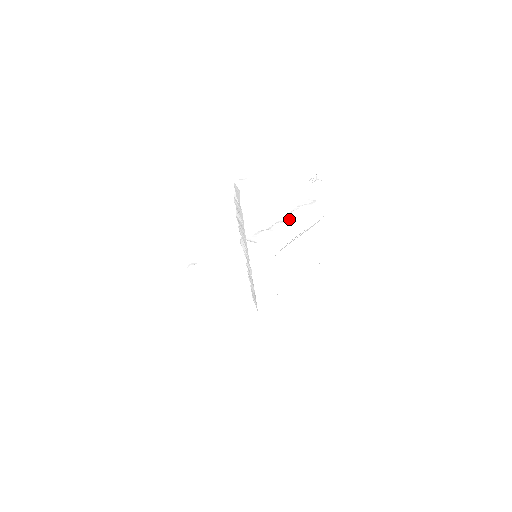
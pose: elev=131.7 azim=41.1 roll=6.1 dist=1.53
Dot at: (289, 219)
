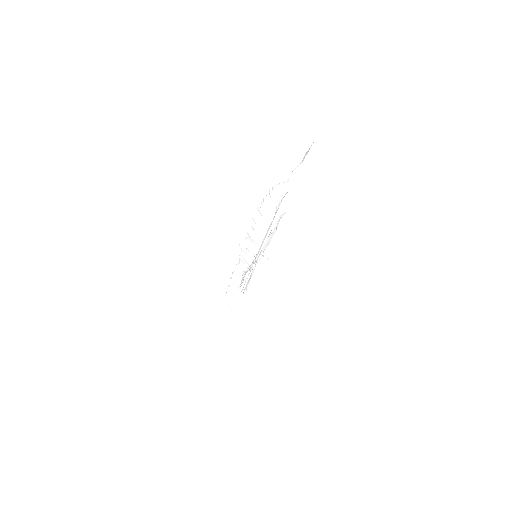
Dot at: occluded
